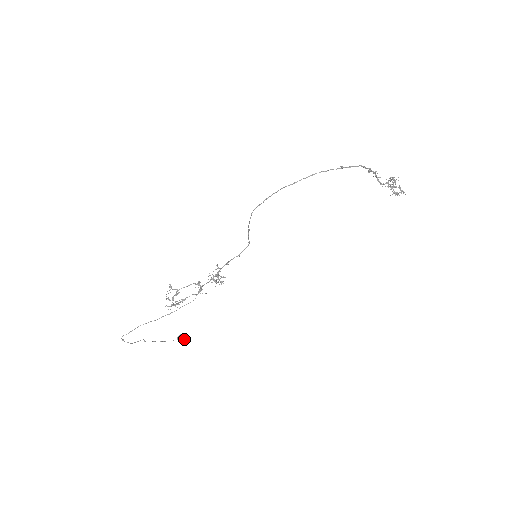
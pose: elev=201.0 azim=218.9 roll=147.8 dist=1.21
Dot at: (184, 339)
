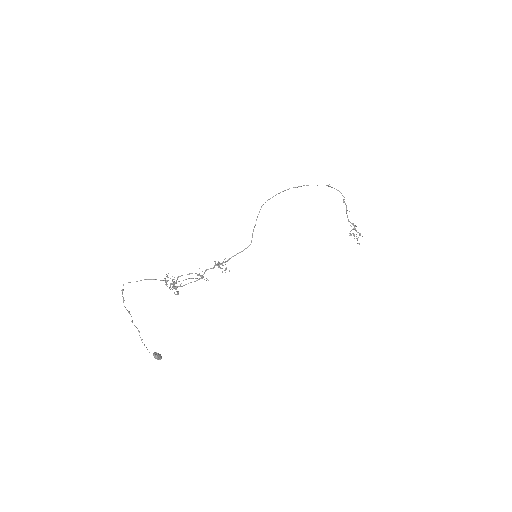
Dot at: (160, 358)
